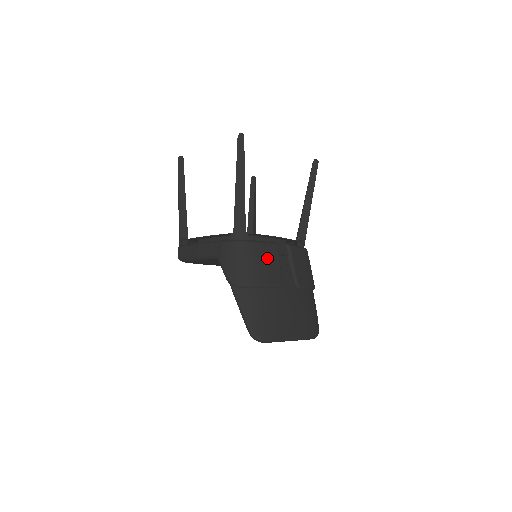
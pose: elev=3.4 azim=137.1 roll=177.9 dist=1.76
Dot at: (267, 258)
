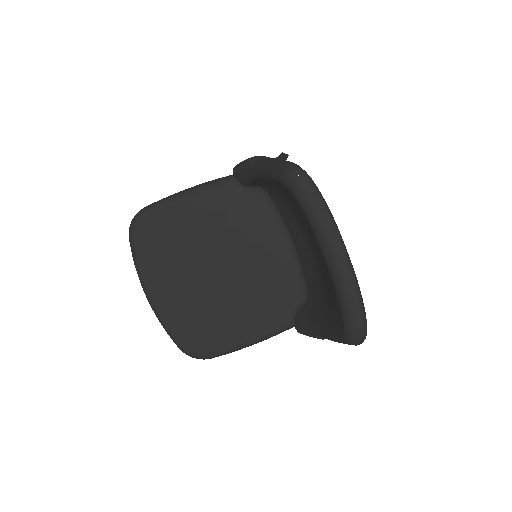
Dot at: occluded
